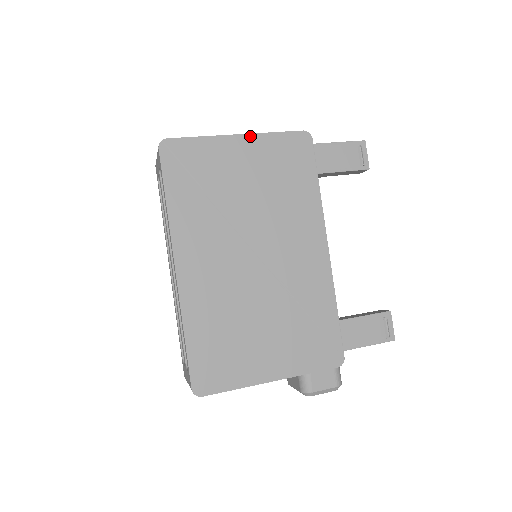
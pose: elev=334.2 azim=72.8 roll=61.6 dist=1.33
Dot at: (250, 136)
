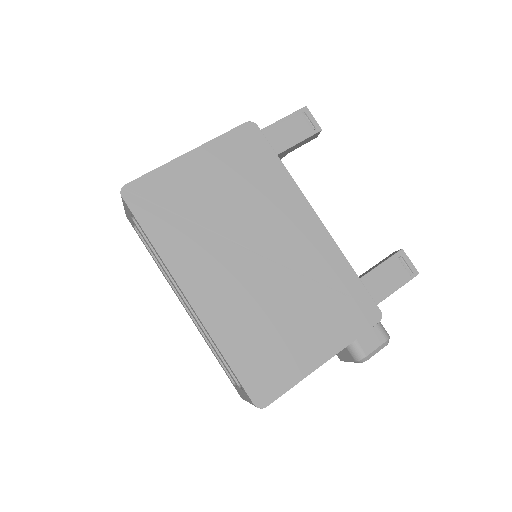
Dot at: (200, 149)
